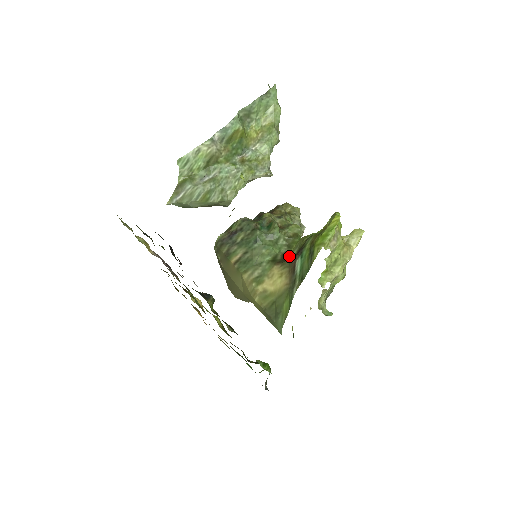
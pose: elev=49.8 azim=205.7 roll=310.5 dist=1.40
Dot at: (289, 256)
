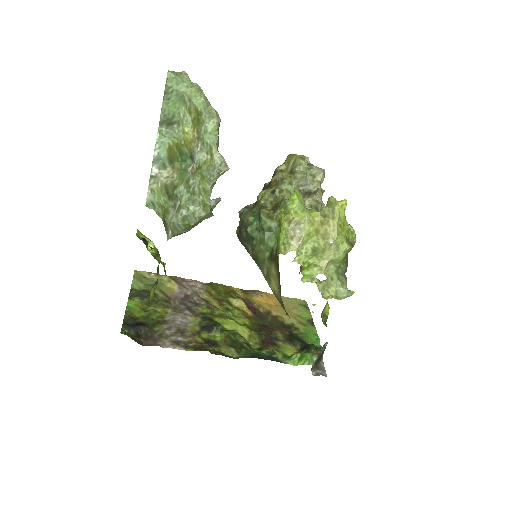
Dot at: occluded
